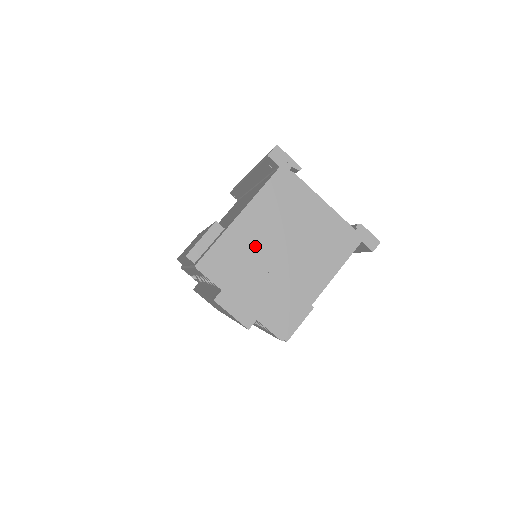
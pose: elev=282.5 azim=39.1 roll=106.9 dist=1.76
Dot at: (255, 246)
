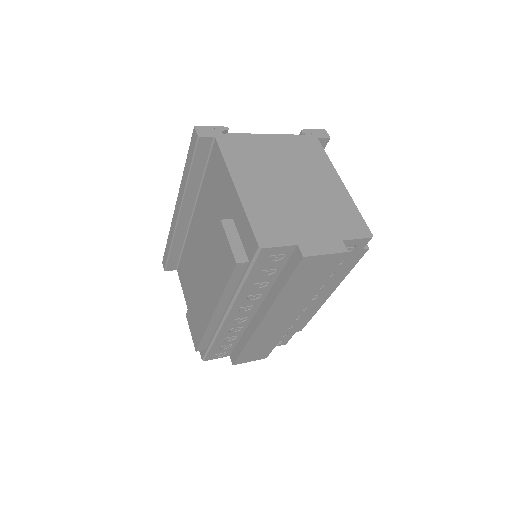
Dot at: (273, 196)
